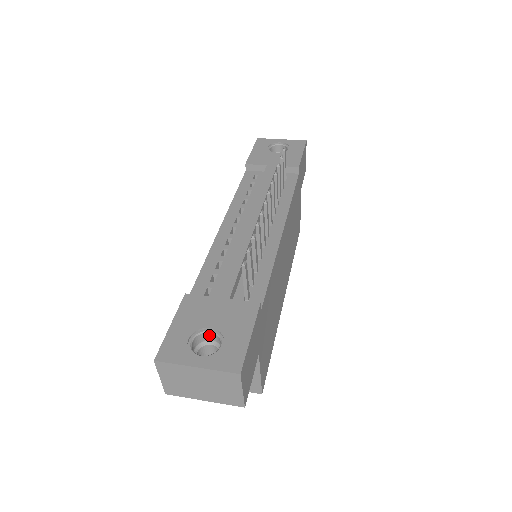
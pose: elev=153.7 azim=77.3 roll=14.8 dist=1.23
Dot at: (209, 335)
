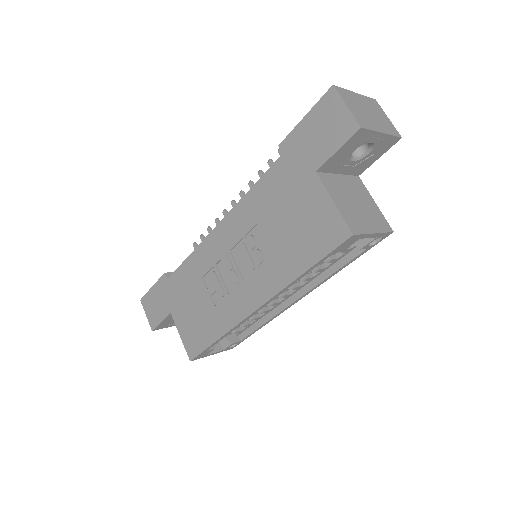
Dot at: occluded
